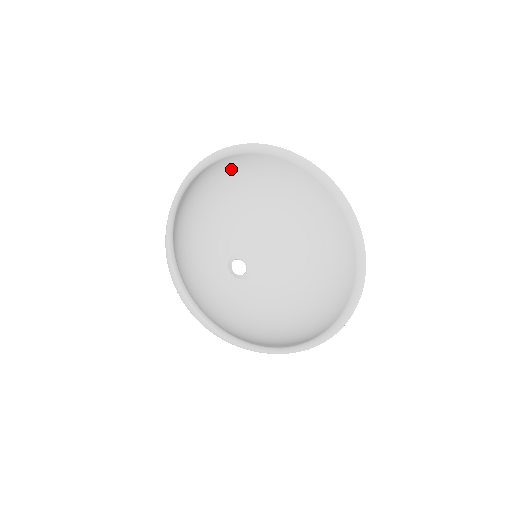
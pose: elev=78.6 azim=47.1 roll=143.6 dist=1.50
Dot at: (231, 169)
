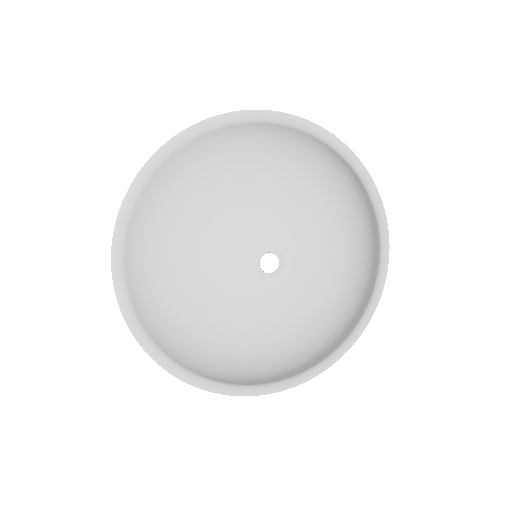
Dot at: (245, 142)
